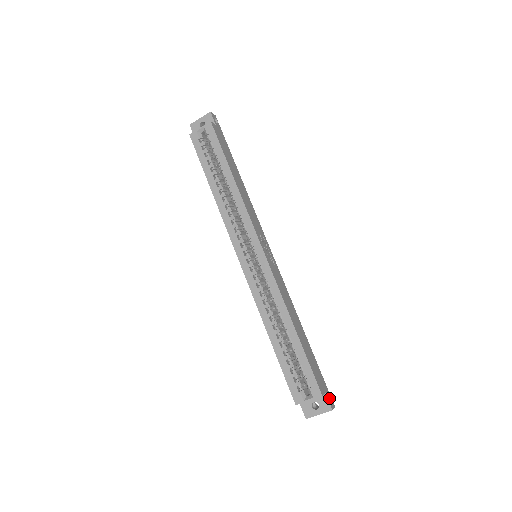
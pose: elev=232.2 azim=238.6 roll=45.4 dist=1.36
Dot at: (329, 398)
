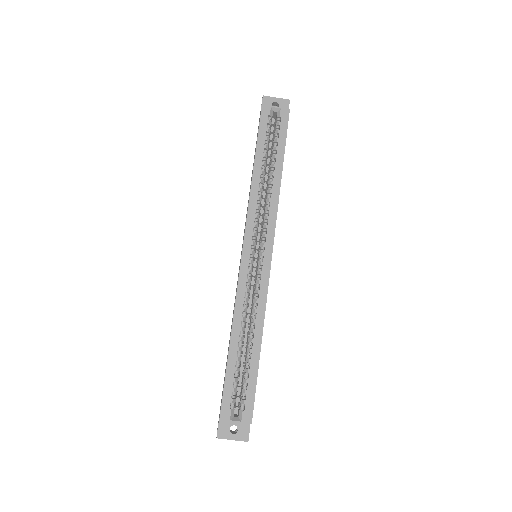
Dot at: occluded
